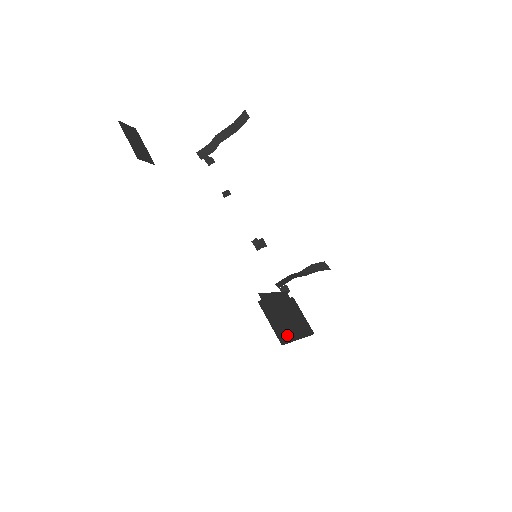
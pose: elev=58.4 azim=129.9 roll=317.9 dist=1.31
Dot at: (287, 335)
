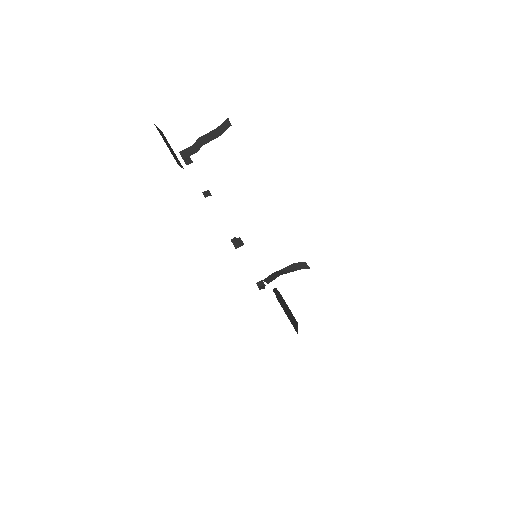
Dot at: (294, 325)
